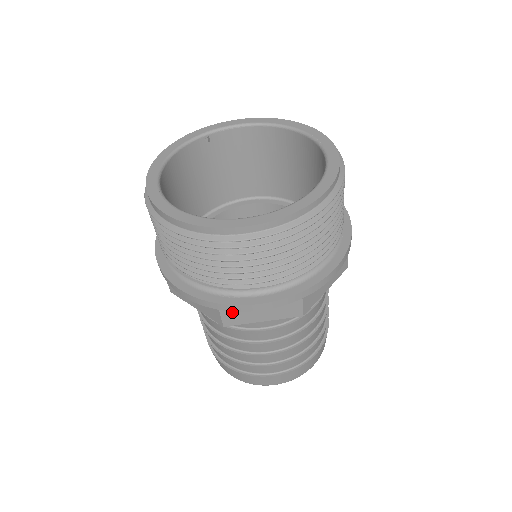
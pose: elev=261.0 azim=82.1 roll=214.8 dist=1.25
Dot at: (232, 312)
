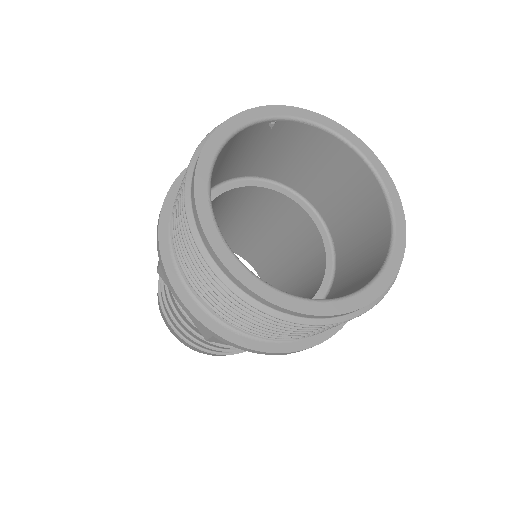
Dot at: occluded
